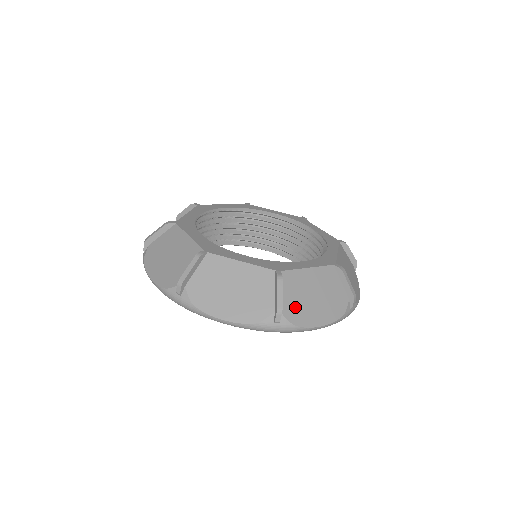
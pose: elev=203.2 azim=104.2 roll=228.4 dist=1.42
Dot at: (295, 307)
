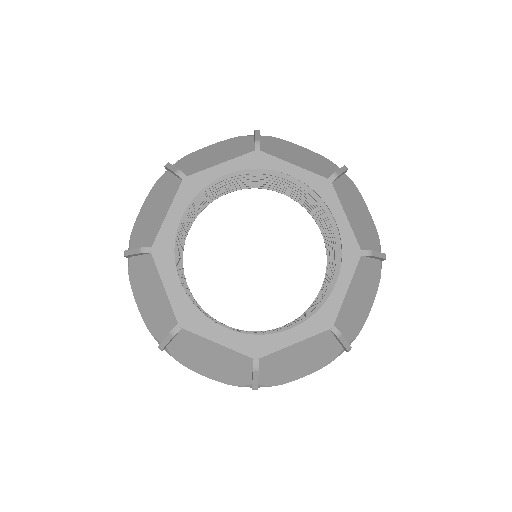
Dot at: (275, 376)
